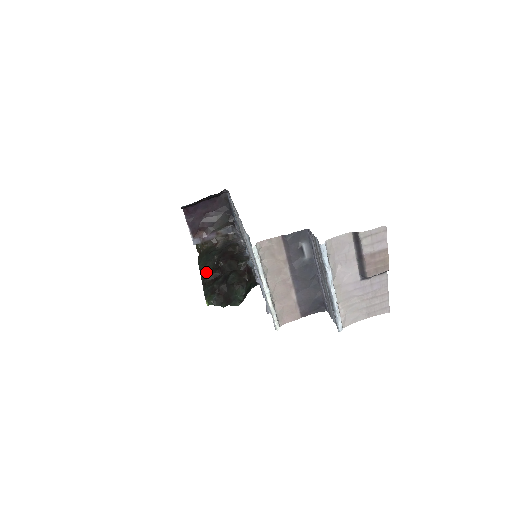
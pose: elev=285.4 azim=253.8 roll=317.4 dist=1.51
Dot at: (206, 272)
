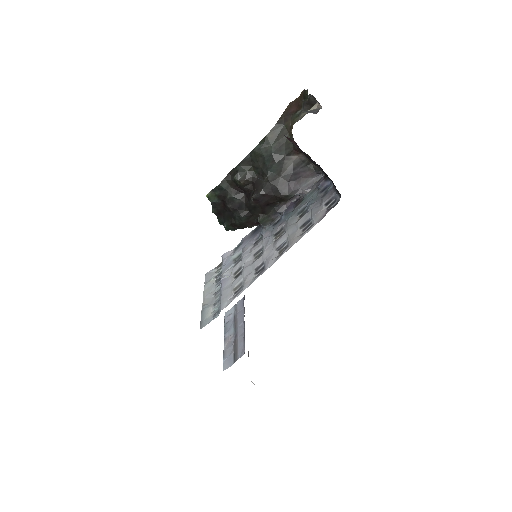
Dot at: (245, 170)
